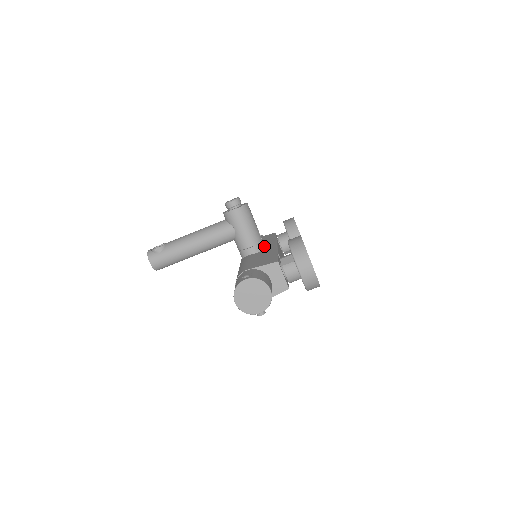
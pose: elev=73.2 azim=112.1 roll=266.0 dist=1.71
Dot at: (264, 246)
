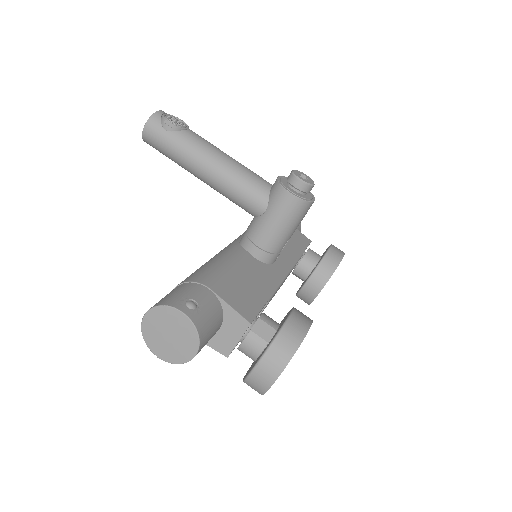
Dot at: (275, 260)
